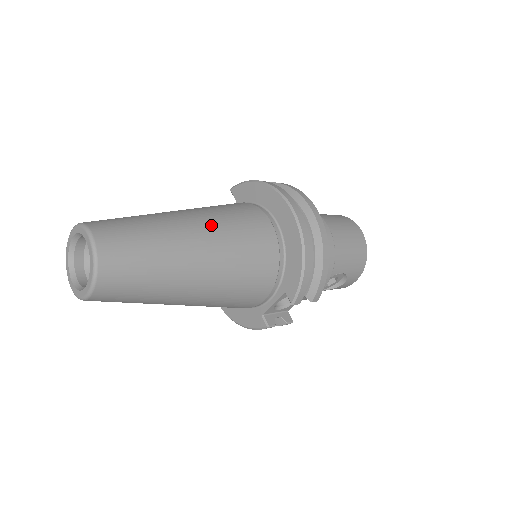
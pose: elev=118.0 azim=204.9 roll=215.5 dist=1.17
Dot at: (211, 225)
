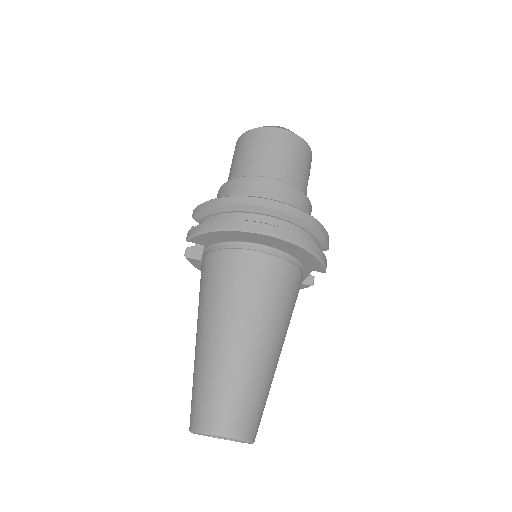
Dot at: (247, 319)
